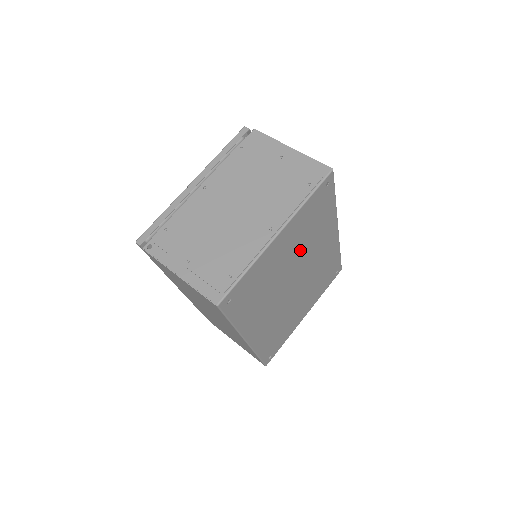
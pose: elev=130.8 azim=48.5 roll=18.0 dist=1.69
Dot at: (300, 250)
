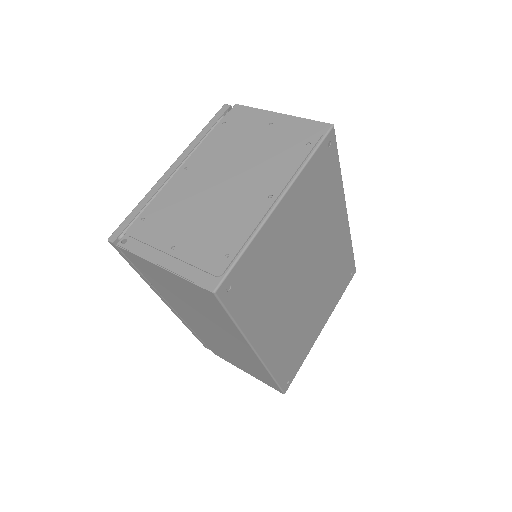
Dot at: (308, 232)
